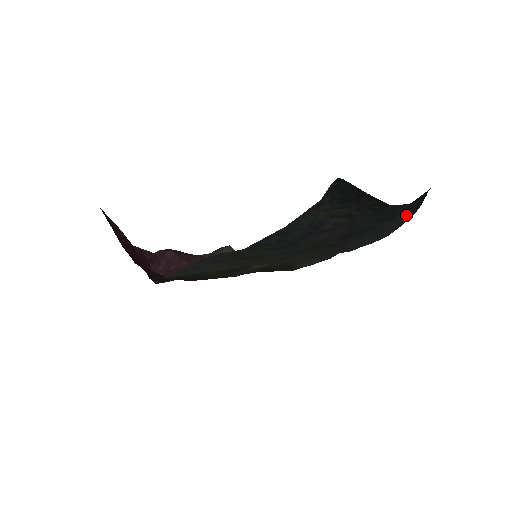
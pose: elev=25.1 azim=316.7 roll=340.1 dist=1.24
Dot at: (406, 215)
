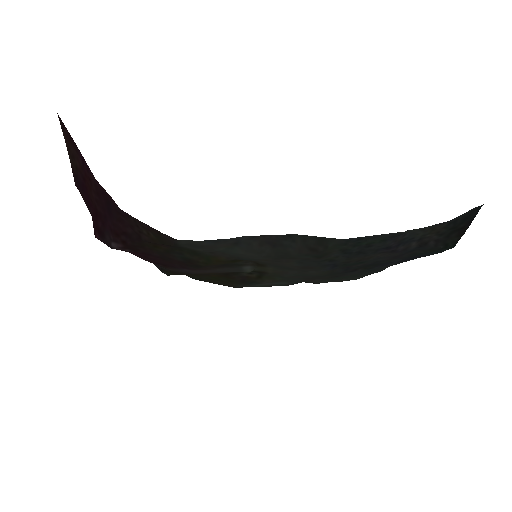
Dot at: occluded
